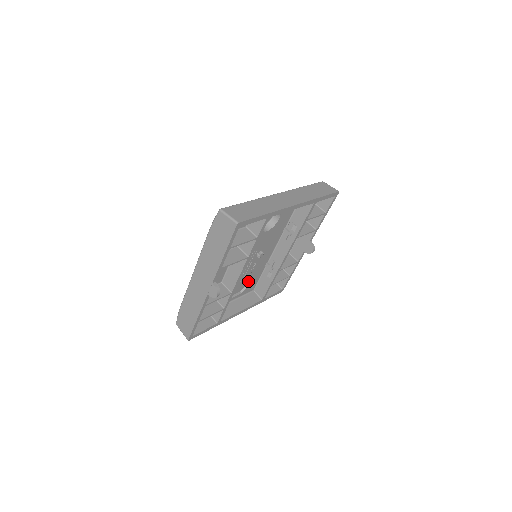
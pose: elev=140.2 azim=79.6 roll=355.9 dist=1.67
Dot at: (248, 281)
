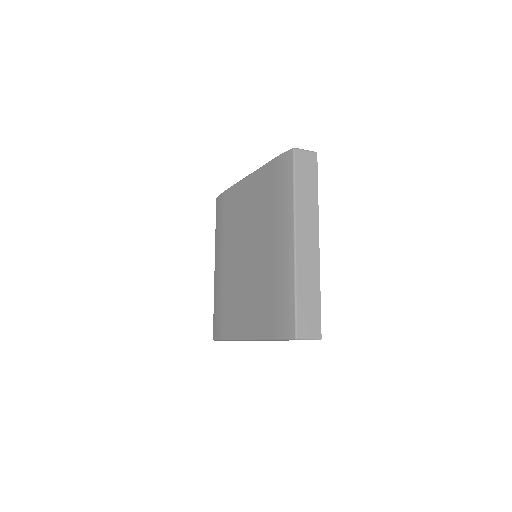
Dot at: occluded
